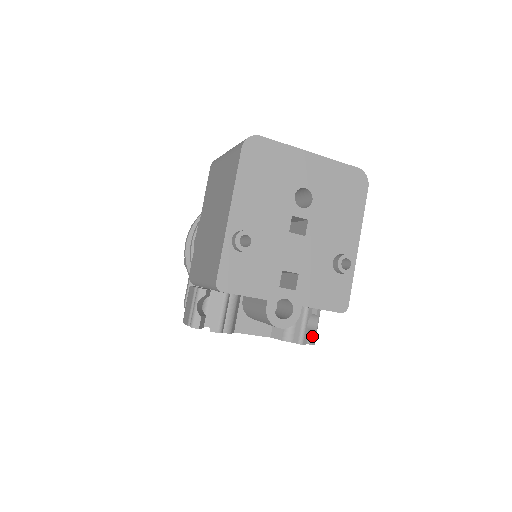
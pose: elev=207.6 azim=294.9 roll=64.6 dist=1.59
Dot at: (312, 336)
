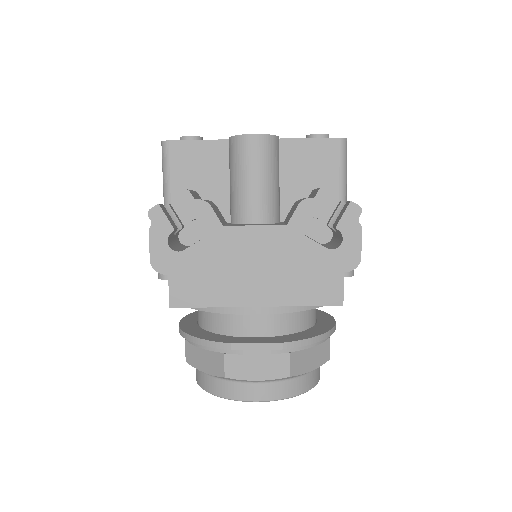
Dot at: (347, 202)
